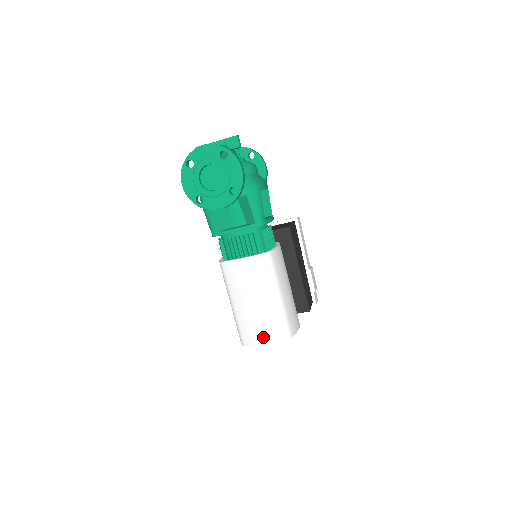
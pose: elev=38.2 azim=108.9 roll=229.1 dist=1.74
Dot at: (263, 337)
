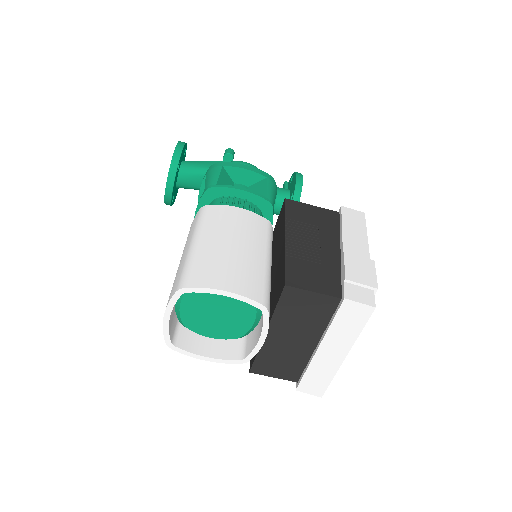
Dot at: occluded
